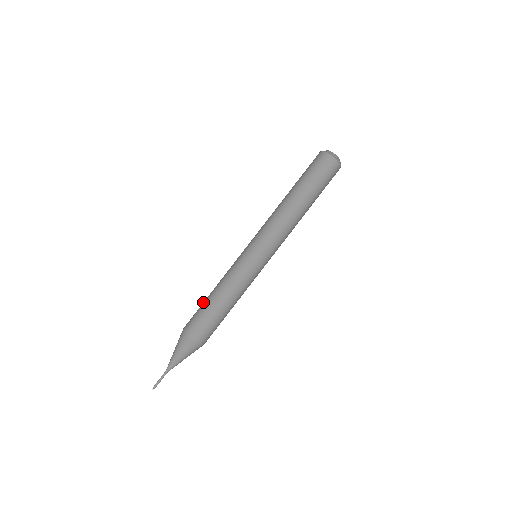
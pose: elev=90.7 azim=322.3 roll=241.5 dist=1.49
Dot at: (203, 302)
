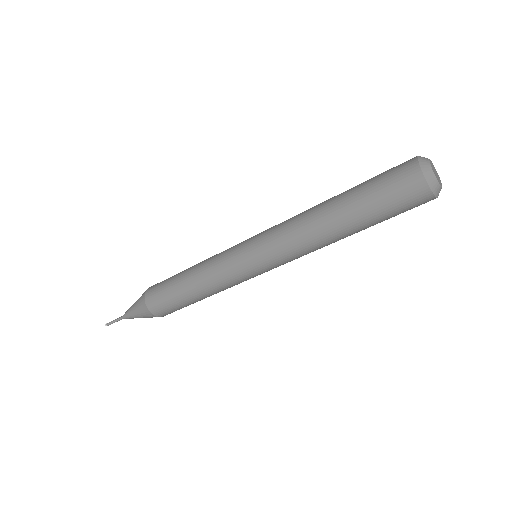
Dot at: (179, 299)
